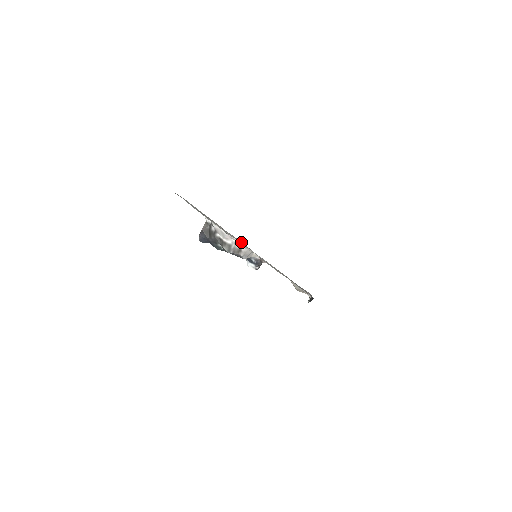
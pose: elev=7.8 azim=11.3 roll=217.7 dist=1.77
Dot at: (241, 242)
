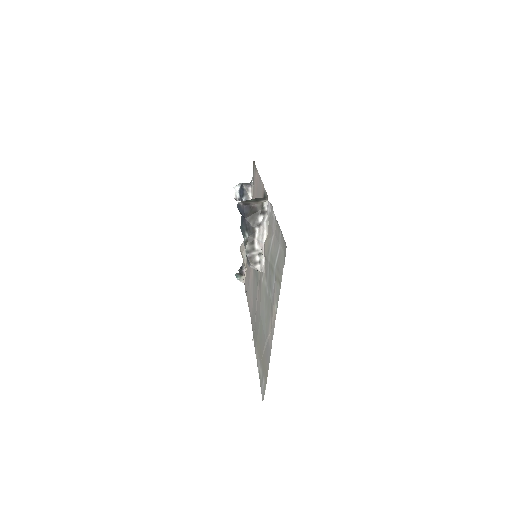
Dot at: (269, 308)
